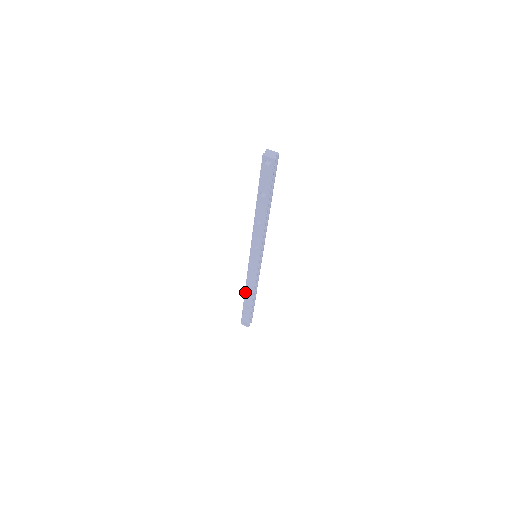
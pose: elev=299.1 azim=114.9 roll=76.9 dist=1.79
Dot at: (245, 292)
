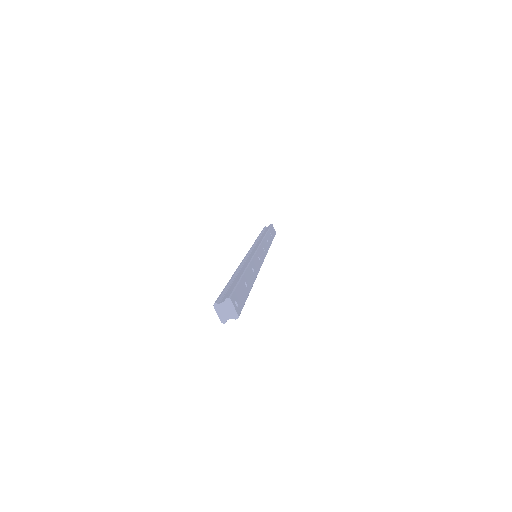
Dot at: occluded
